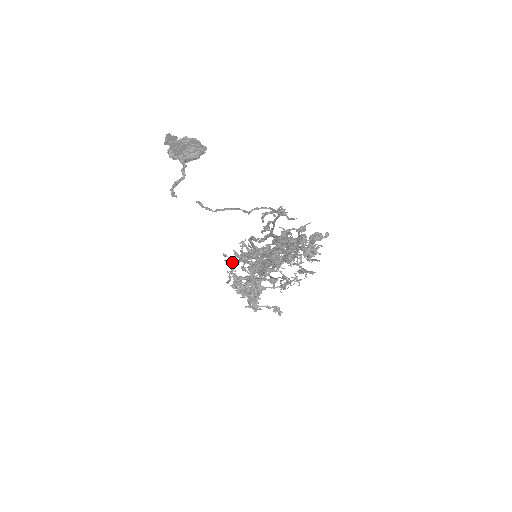
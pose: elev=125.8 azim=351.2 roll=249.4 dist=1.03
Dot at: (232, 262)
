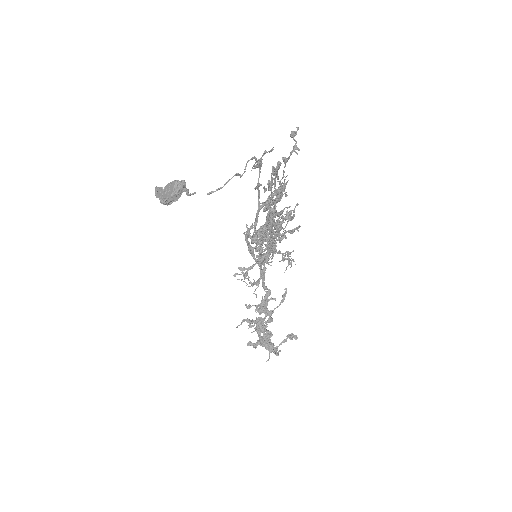
Dot at: (243, 276)
